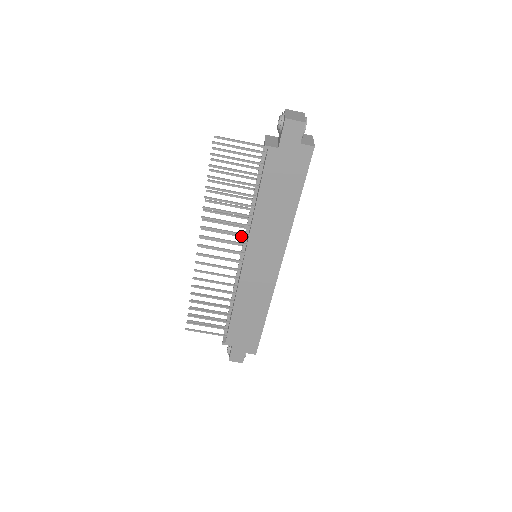
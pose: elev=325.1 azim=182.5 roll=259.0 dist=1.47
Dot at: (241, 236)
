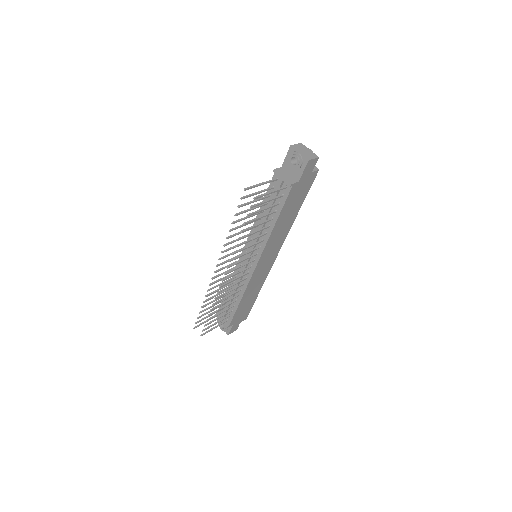
Dot at: occluded
